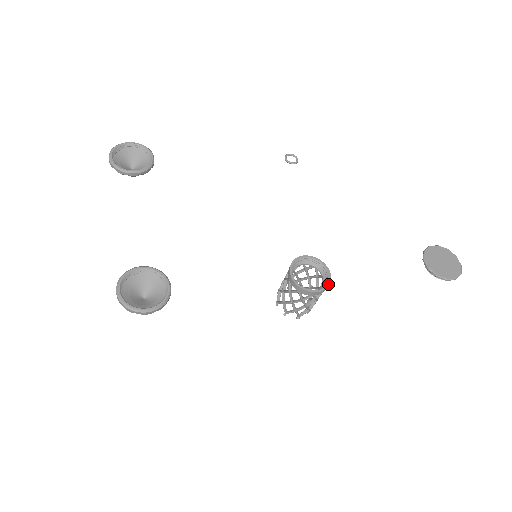
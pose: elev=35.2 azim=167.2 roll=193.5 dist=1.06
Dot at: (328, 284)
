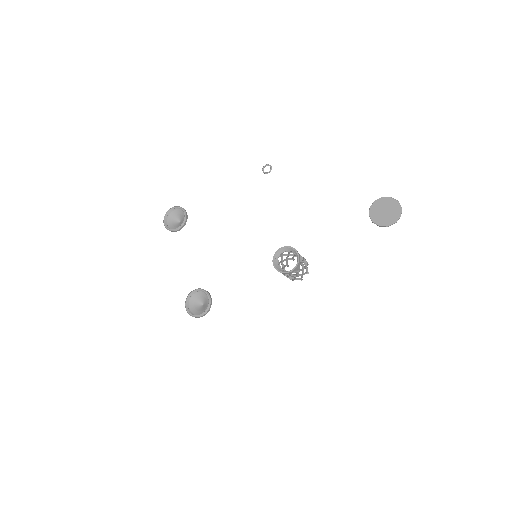
Dot at: (297, 263)
